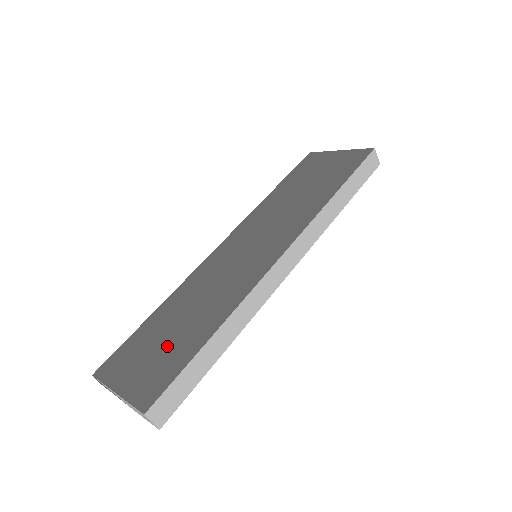
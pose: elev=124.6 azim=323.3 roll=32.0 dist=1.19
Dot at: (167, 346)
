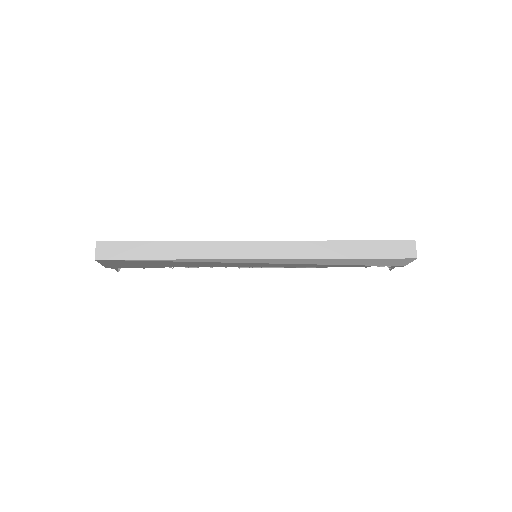
Dot at: occluded
